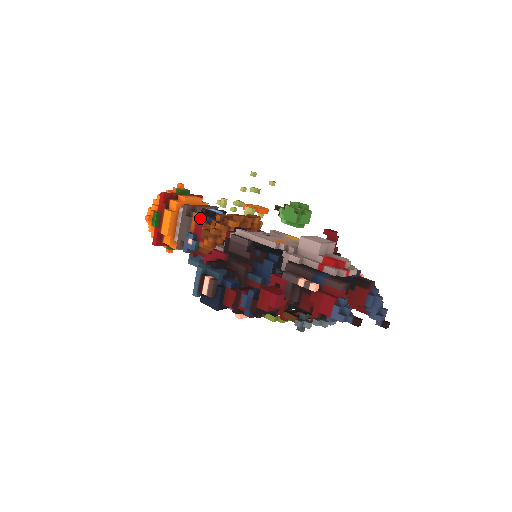
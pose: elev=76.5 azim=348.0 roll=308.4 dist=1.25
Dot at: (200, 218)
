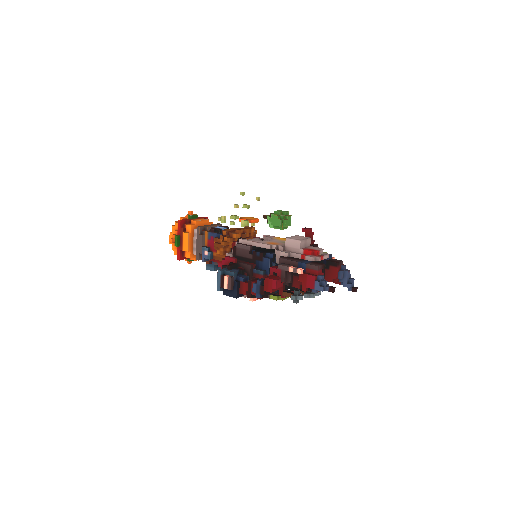
Dot at: (211, 235)
